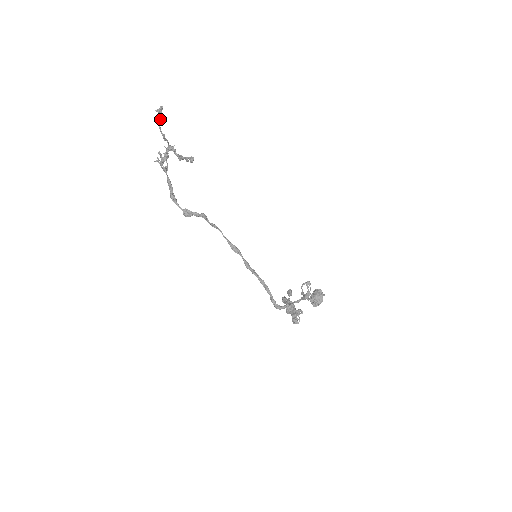
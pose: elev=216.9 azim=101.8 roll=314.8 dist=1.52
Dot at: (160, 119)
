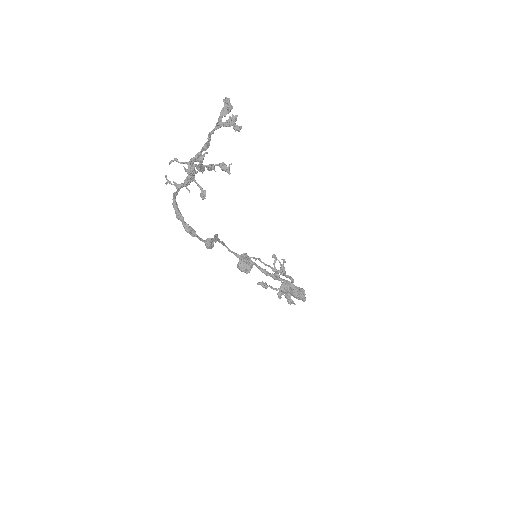
Dot at: (234, 122)
